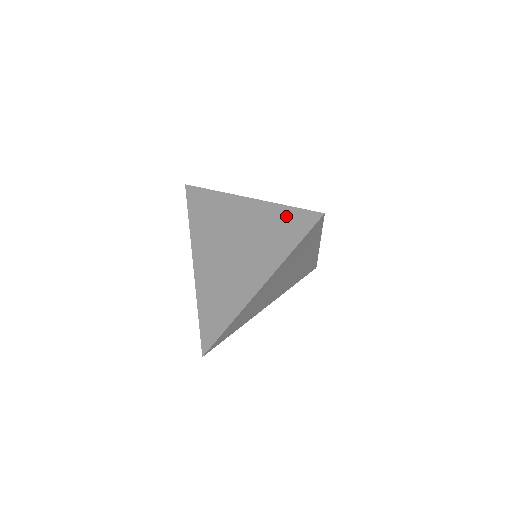
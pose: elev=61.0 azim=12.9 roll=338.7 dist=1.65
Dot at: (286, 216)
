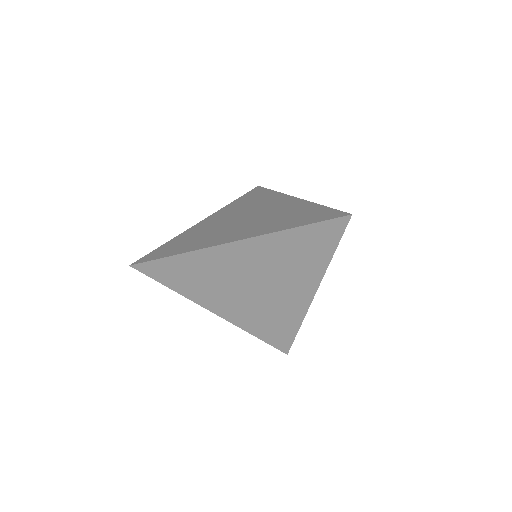
Dot at: (316, 210)
